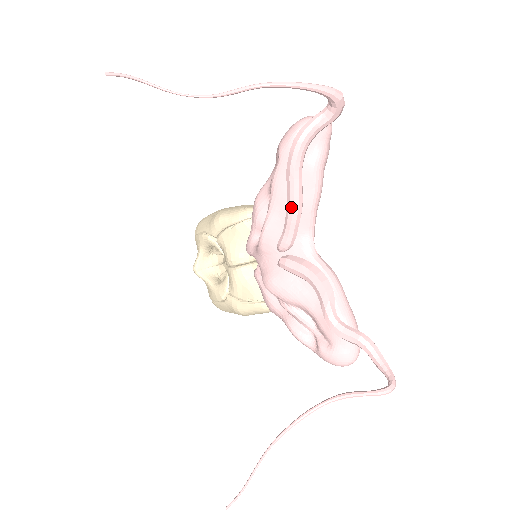
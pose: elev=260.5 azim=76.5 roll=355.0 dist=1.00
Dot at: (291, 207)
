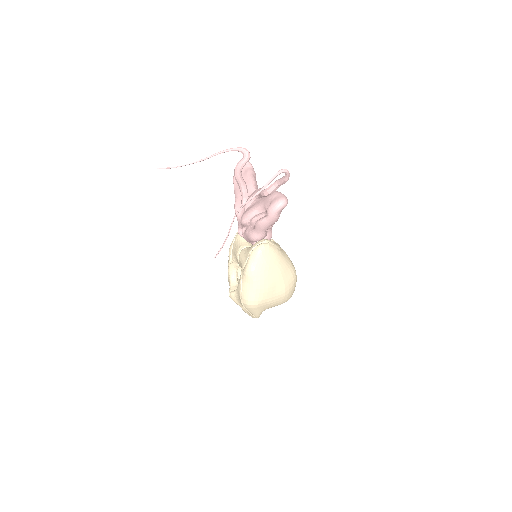
Dot at: (240, 185)
